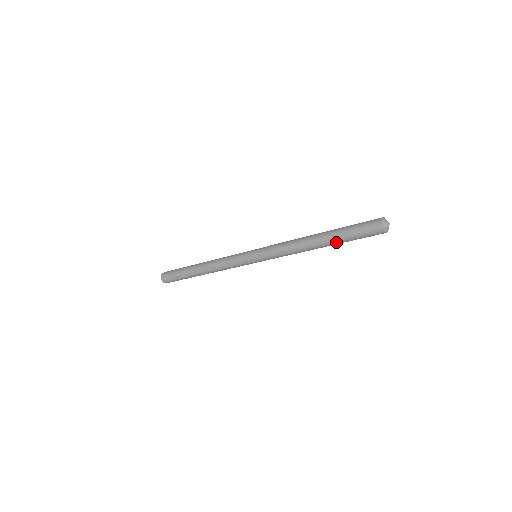
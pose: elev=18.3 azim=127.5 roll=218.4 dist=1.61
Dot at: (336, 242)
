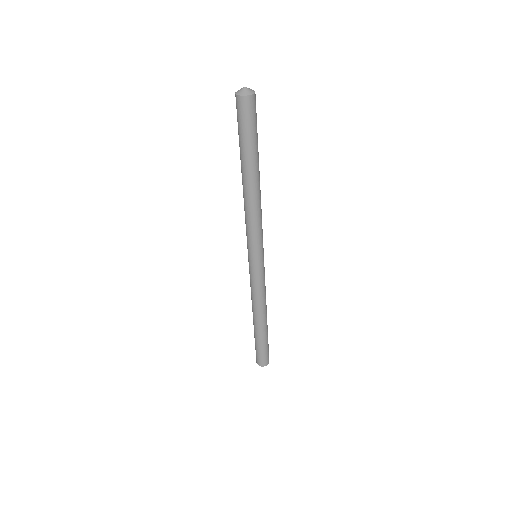
Dot at: (245, 159)
